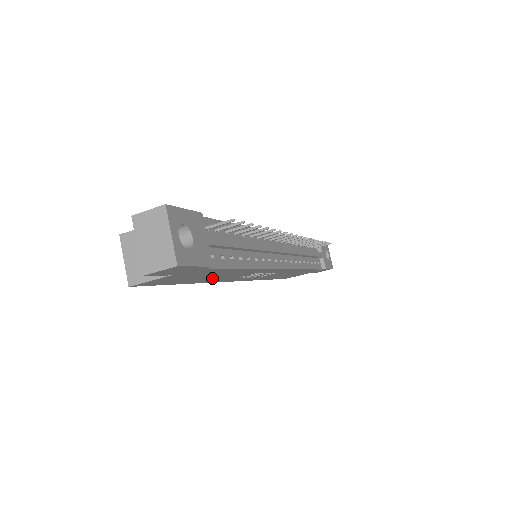
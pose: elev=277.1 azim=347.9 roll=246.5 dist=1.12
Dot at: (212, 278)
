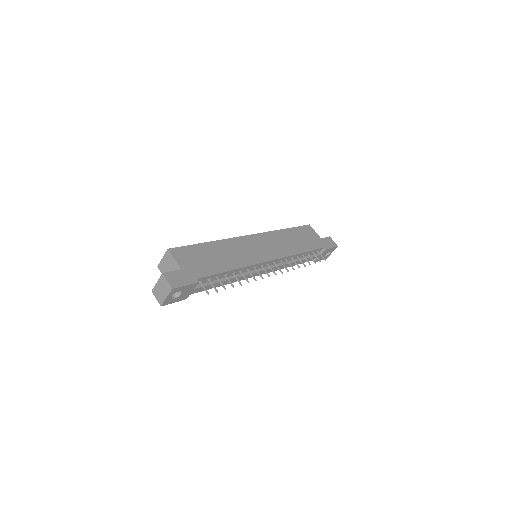
Dot at: occluded
